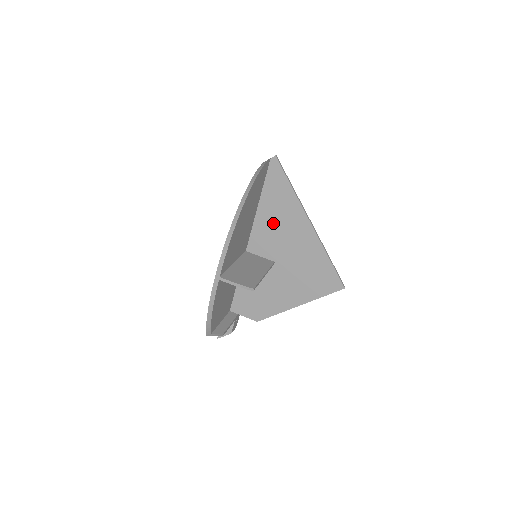
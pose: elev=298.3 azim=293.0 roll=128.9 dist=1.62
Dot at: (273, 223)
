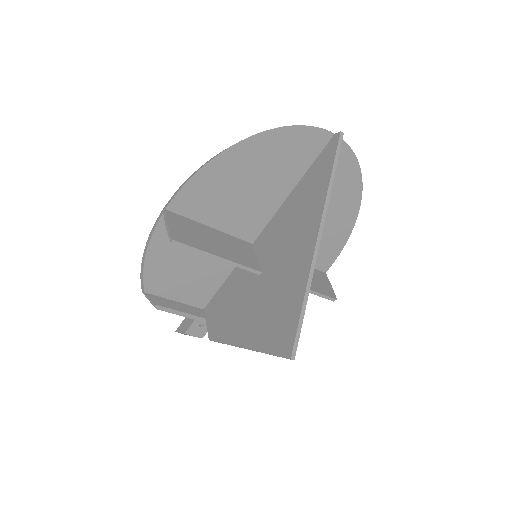
Dot at: (289, 220)
